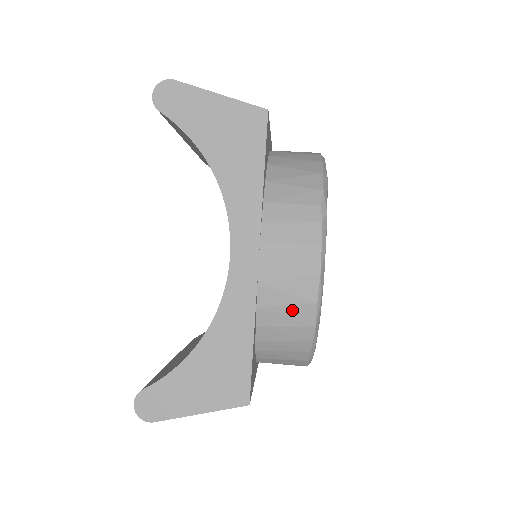
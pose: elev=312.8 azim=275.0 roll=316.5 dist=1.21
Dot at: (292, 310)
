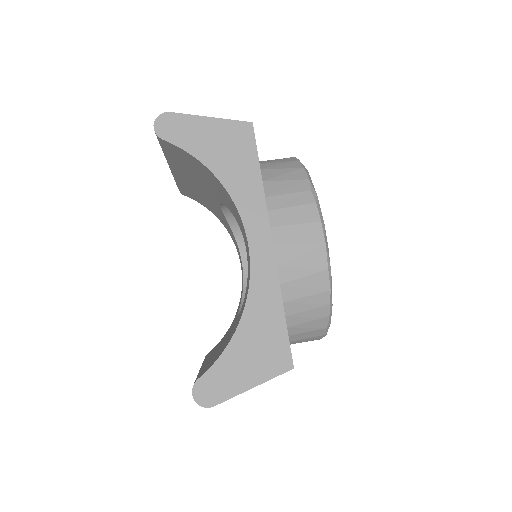
Dot at: (309, 280)
